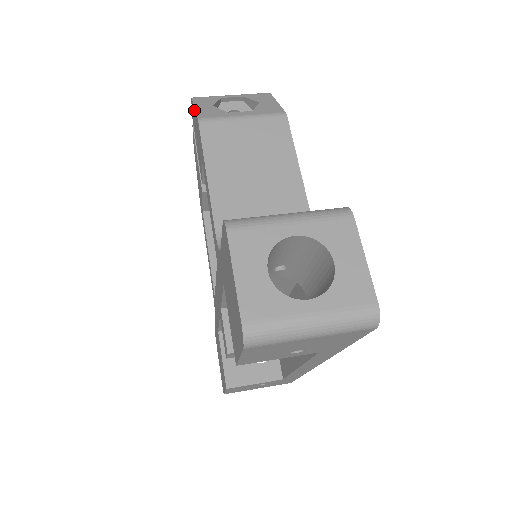
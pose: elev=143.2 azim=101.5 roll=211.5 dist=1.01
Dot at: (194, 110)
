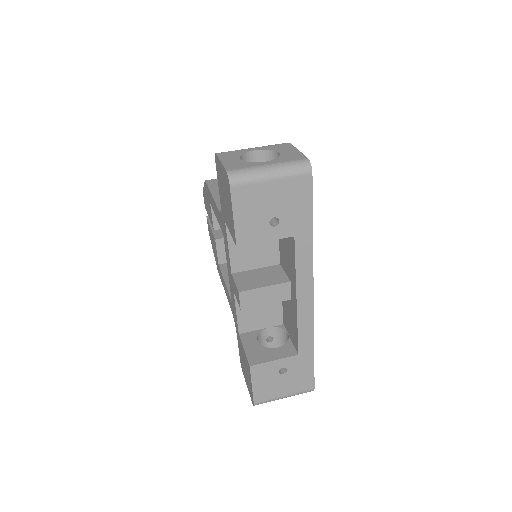
Dot at: (204, 188)
